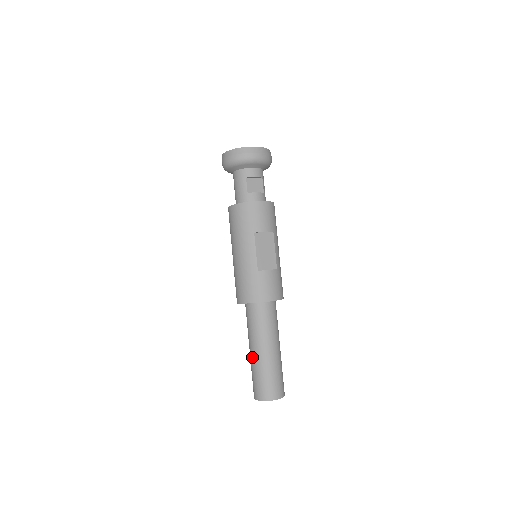
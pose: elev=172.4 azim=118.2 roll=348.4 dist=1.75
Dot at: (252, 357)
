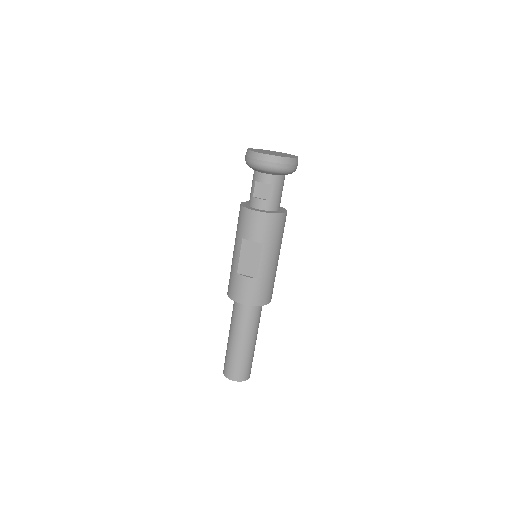
Dot at: occluded
